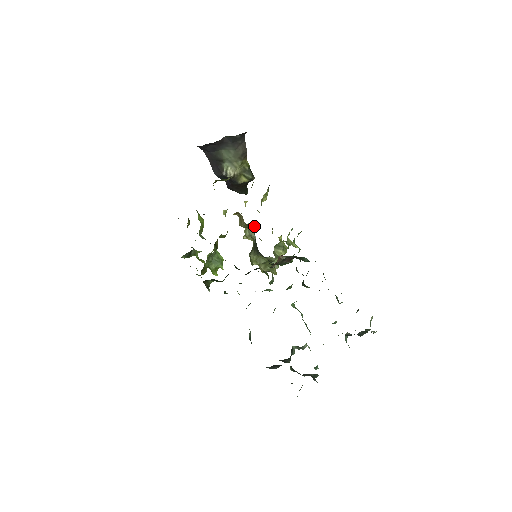
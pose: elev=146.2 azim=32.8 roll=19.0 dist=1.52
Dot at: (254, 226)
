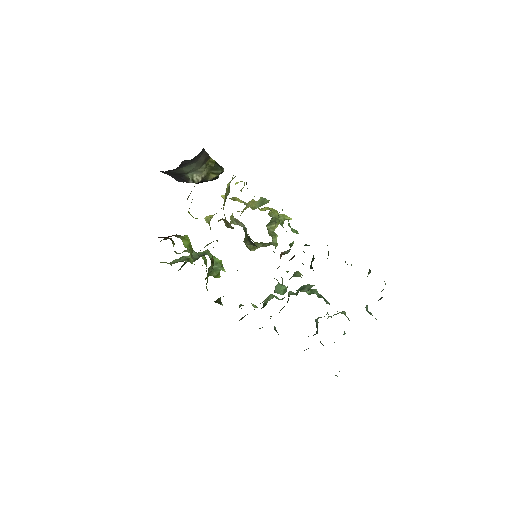
Dot at: (244, 227)
